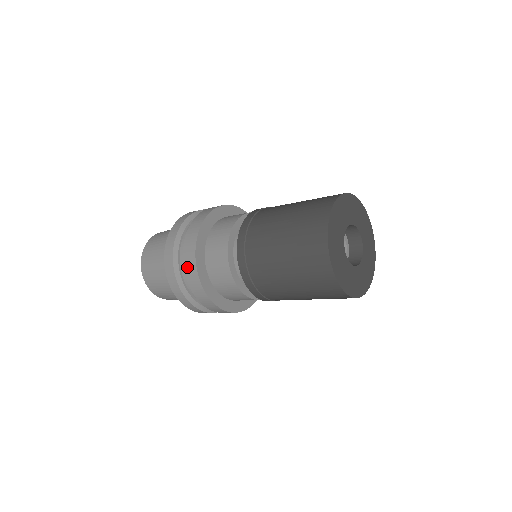
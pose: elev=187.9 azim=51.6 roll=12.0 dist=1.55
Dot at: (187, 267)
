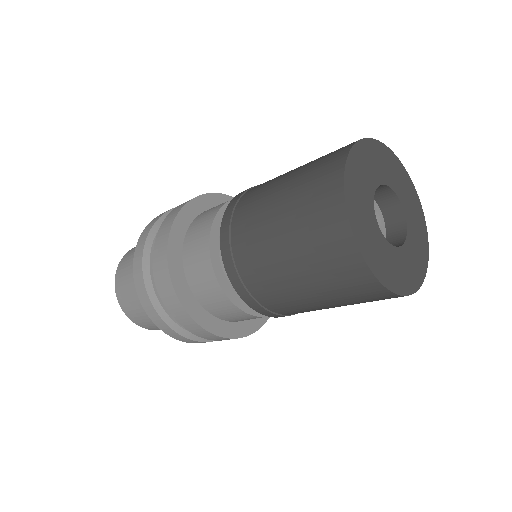
Dot at: (163, 227)
